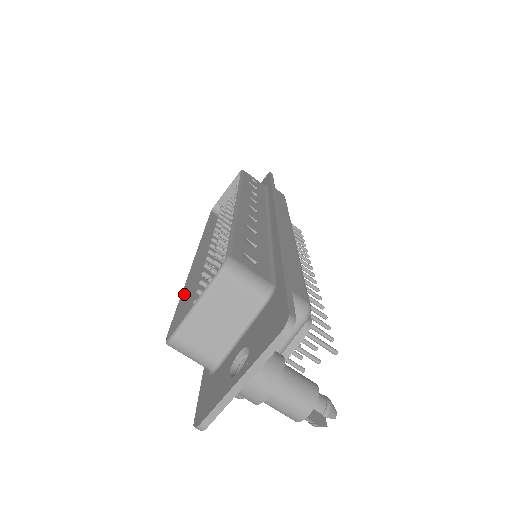
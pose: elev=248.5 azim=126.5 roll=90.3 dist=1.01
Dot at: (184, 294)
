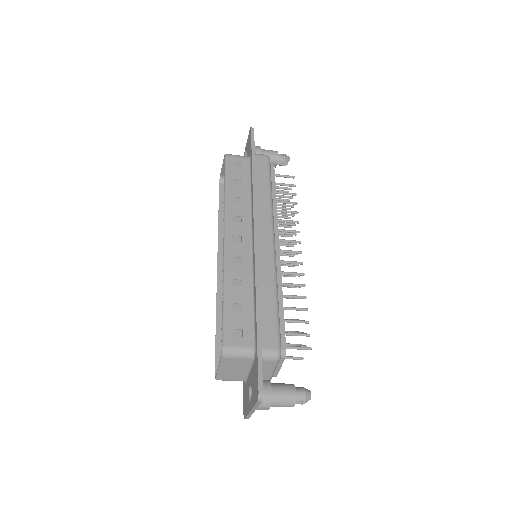
Dot at: (217, 322)
